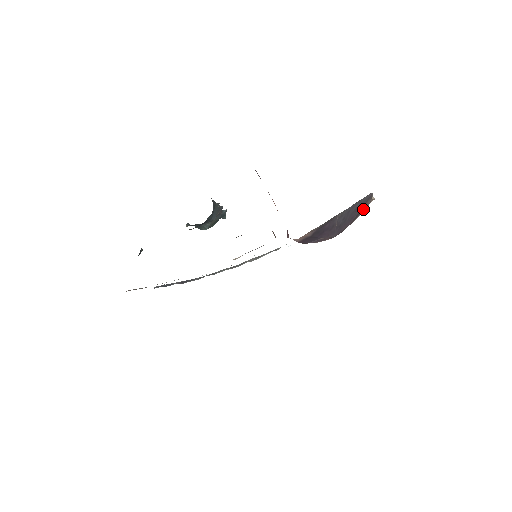
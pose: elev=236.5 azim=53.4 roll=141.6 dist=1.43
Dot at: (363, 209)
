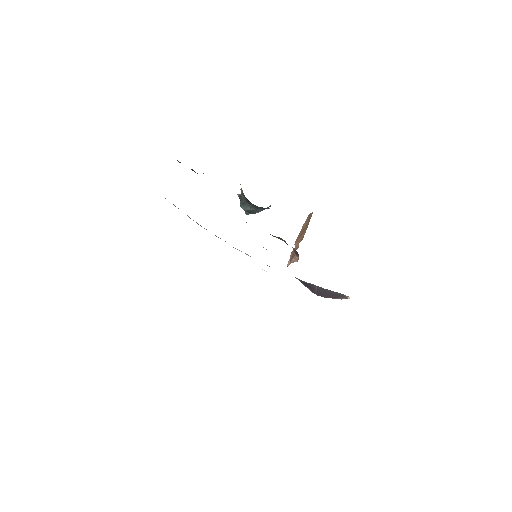
Dot at: (340, 298)
